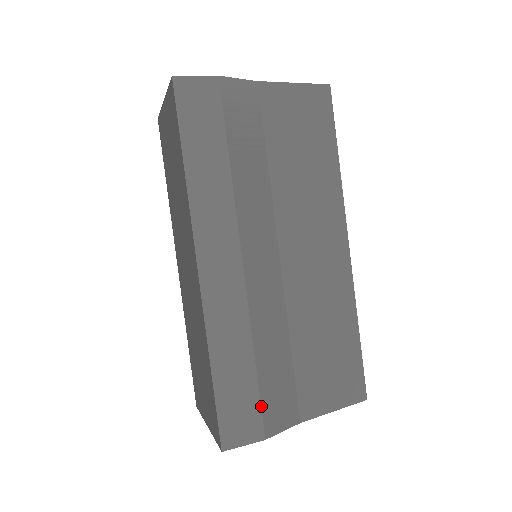
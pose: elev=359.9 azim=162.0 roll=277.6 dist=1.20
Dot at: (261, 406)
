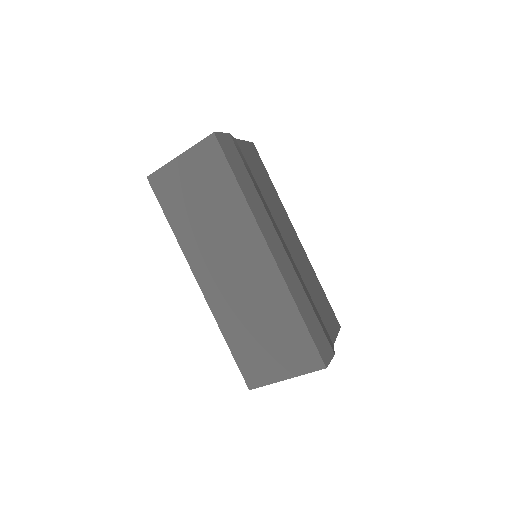
Dot at: (325, 334)
